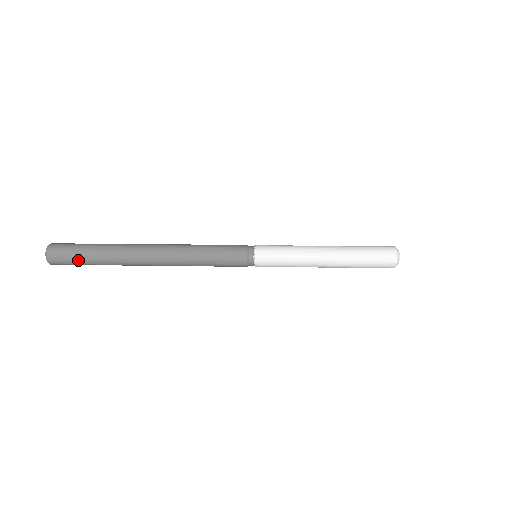
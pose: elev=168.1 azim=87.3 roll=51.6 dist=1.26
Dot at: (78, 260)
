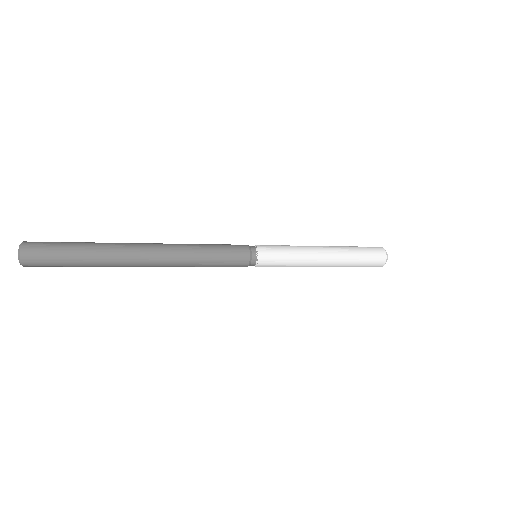
Dot at: (60, 247)
